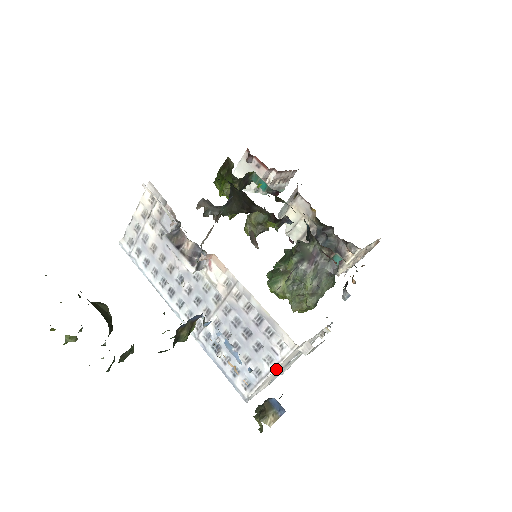
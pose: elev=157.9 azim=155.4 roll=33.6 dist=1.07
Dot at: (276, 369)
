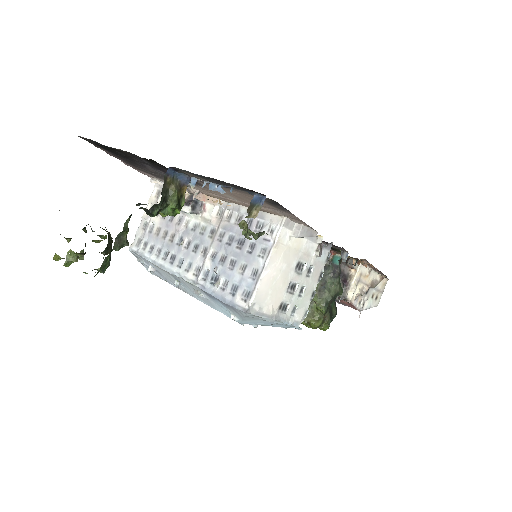
Dot at: (272, 262)
